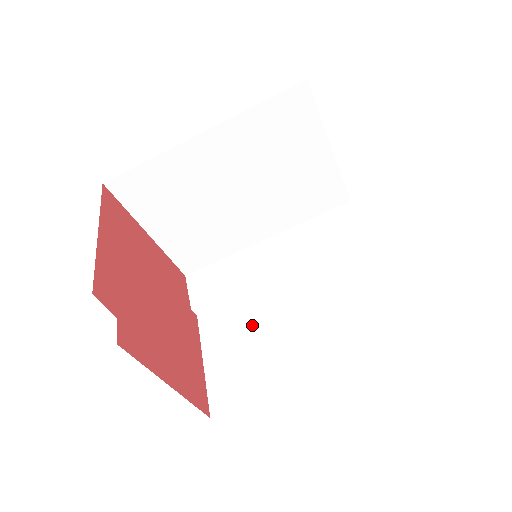
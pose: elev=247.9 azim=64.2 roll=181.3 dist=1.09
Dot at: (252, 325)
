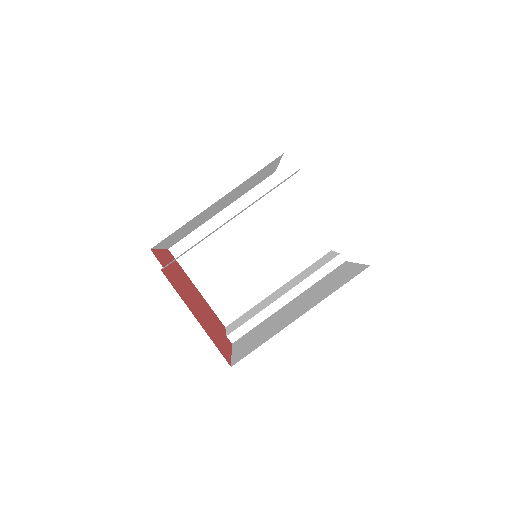
Dot at: (267, 325)
